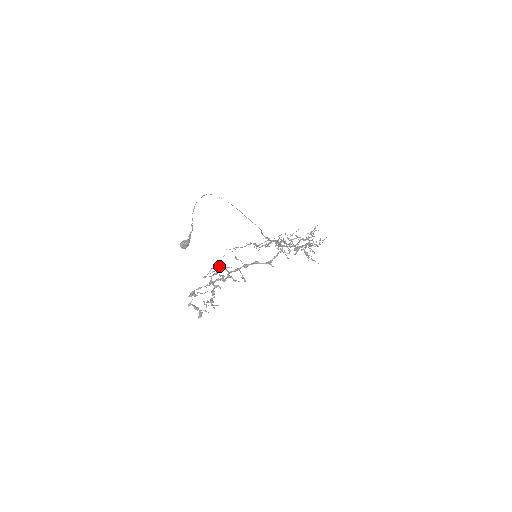
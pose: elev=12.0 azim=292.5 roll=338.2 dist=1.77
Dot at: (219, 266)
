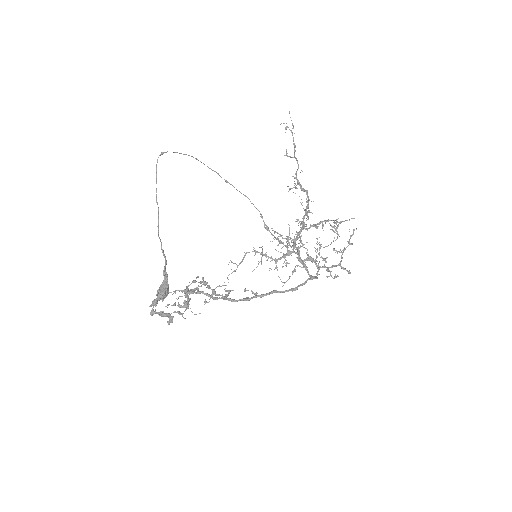
Dot at: (209, 288)
